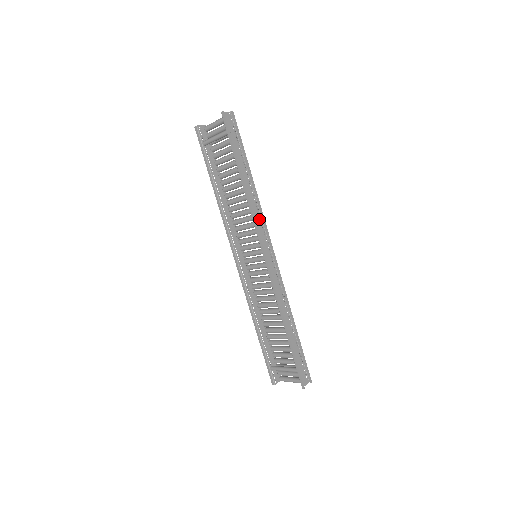
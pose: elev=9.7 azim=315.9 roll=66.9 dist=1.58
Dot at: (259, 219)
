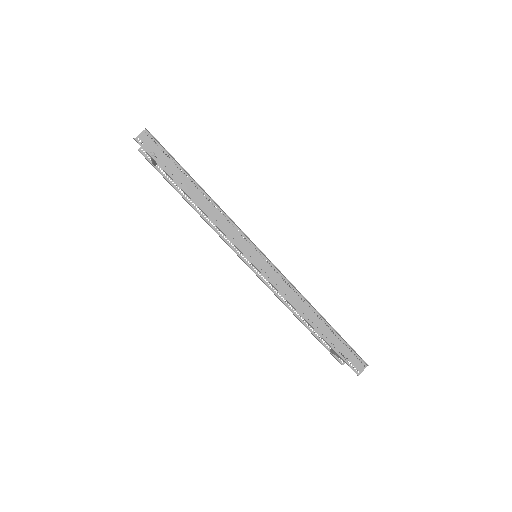
Dot at: (231, 226)
